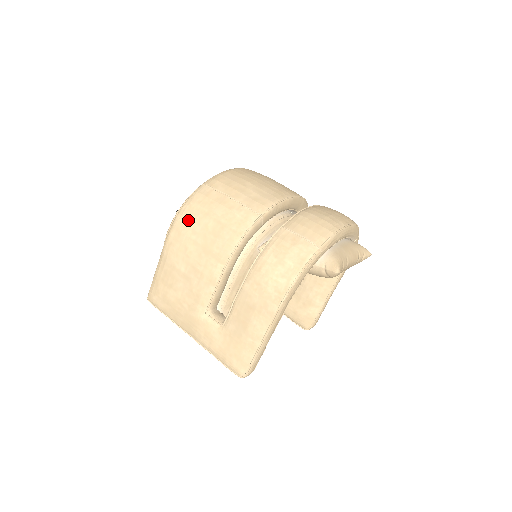
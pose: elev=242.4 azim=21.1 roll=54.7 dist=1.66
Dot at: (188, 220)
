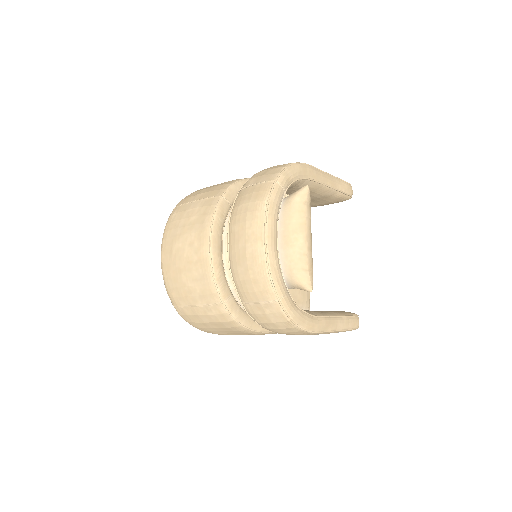
Dot at: (204, 330)
